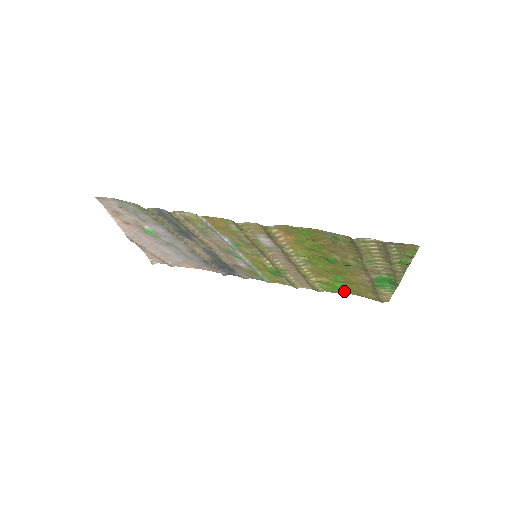
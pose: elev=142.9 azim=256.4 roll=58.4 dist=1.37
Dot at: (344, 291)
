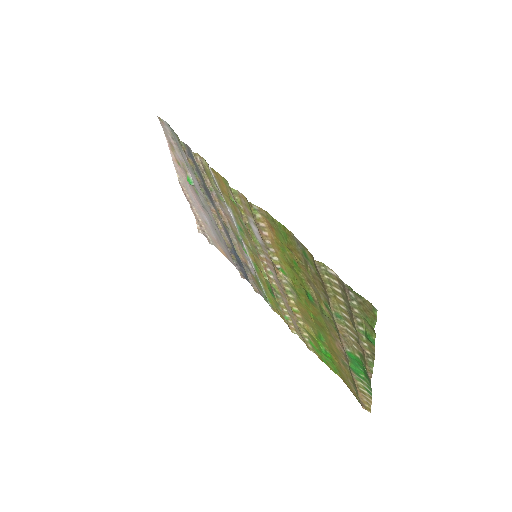
Dot at: (331, 364)
